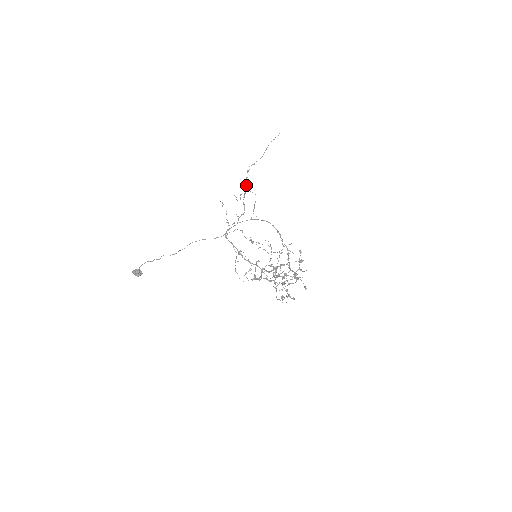
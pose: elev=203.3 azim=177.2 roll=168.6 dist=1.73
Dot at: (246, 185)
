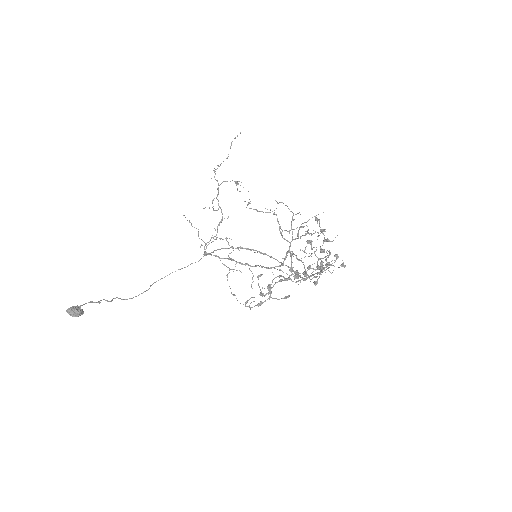
Dot at: (217, 180)
